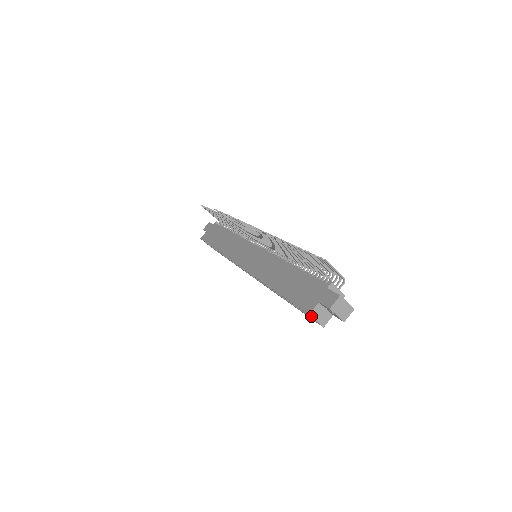
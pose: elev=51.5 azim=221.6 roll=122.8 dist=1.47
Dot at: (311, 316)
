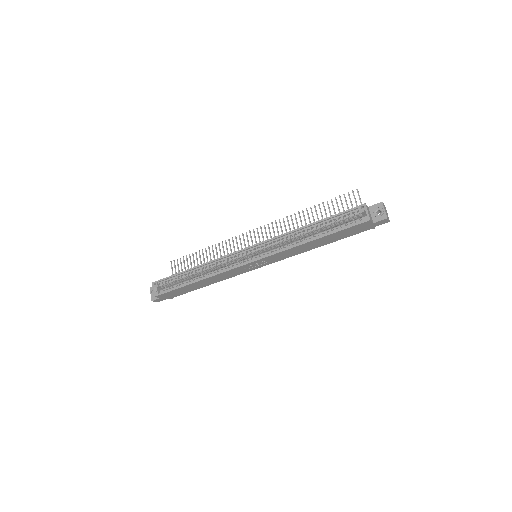
Dot at: (366, 206)
